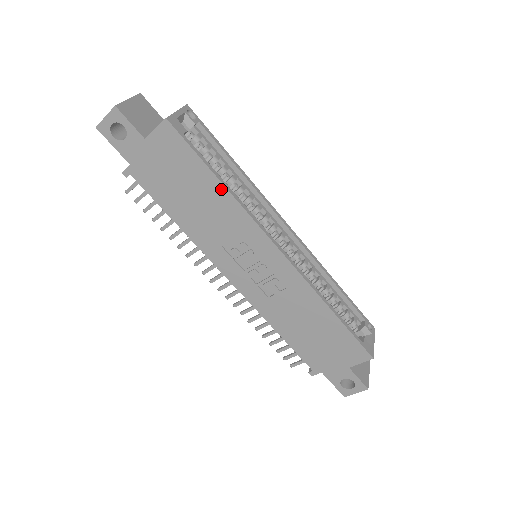
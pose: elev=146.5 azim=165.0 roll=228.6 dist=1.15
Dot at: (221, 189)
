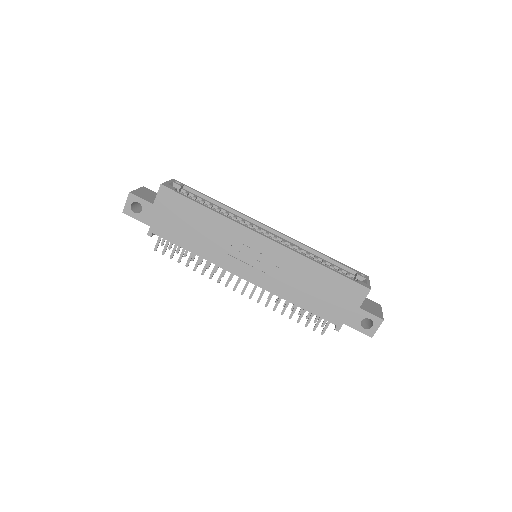
Dot at: (210, 213)
